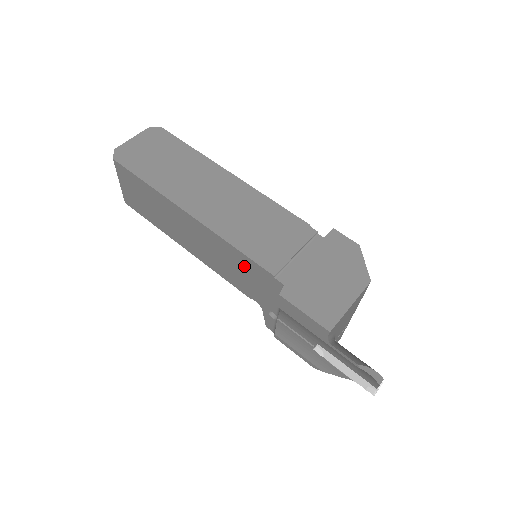
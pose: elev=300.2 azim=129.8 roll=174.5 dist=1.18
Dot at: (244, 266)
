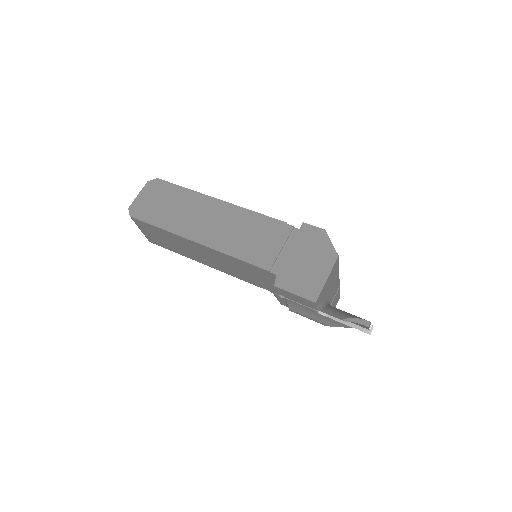
Dot at: (247, 269)
